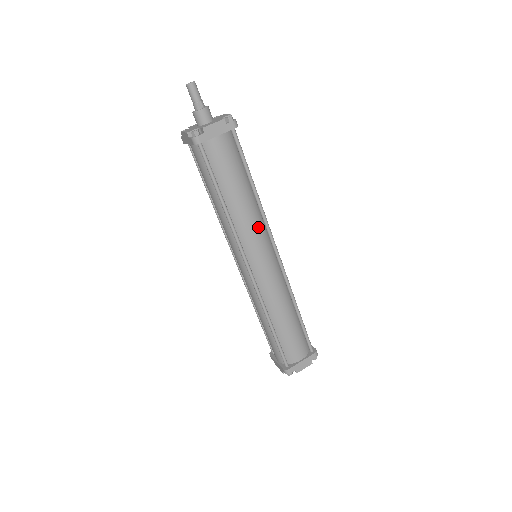
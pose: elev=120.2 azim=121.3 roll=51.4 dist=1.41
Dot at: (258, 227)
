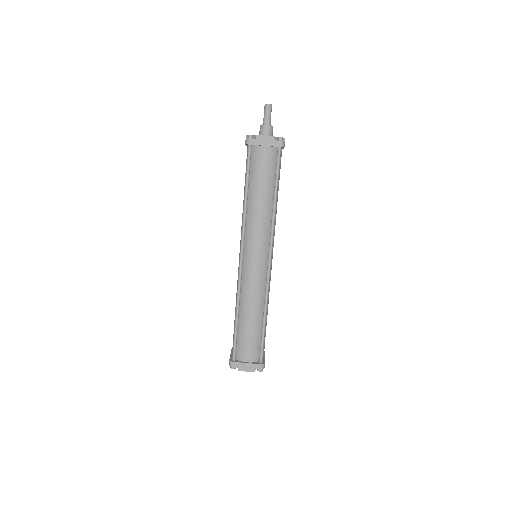
Dot at: (264, 230)
